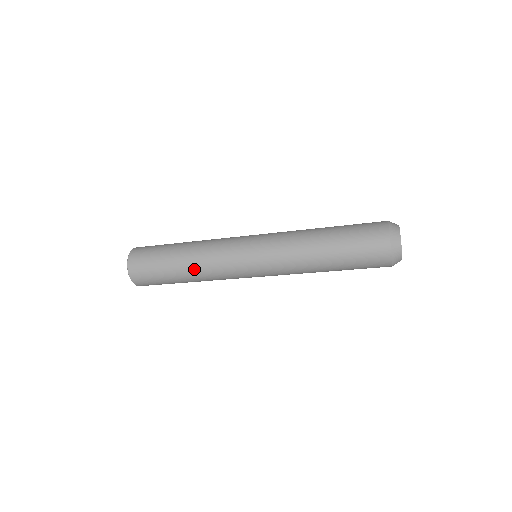
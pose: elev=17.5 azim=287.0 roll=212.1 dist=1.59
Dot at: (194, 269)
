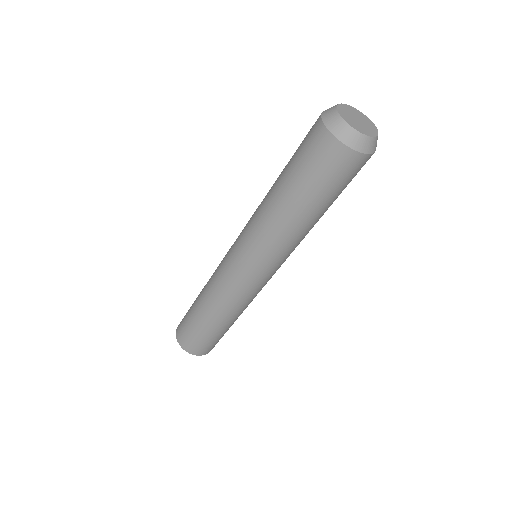
Dot at: (218, 312)
